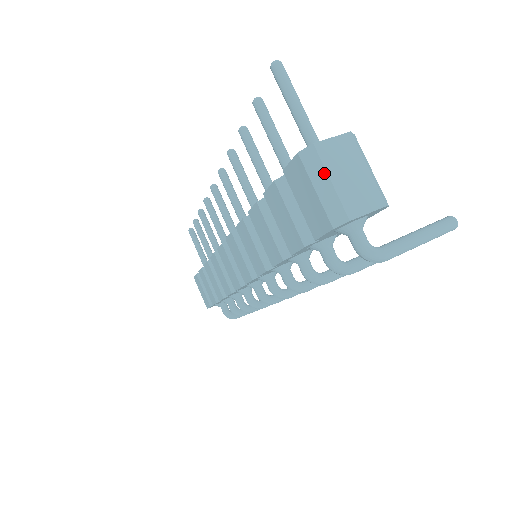
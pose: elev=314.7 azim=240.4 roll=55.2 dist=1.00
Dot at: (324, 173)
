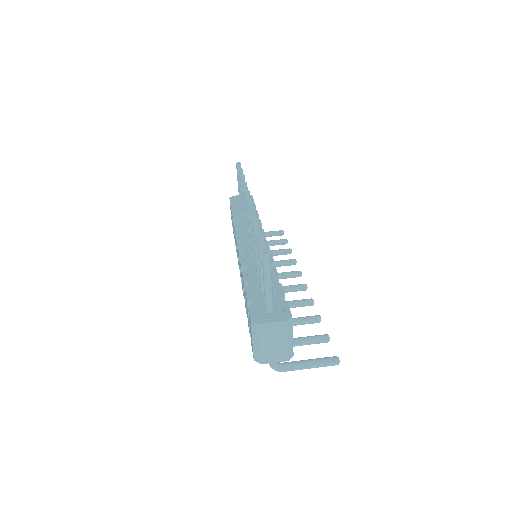
Dot at: (259, 339)
